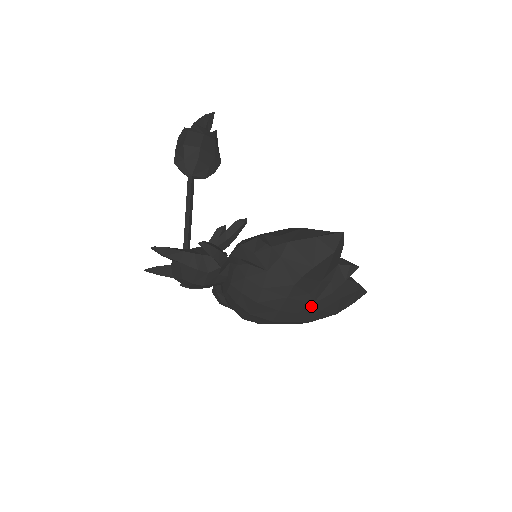
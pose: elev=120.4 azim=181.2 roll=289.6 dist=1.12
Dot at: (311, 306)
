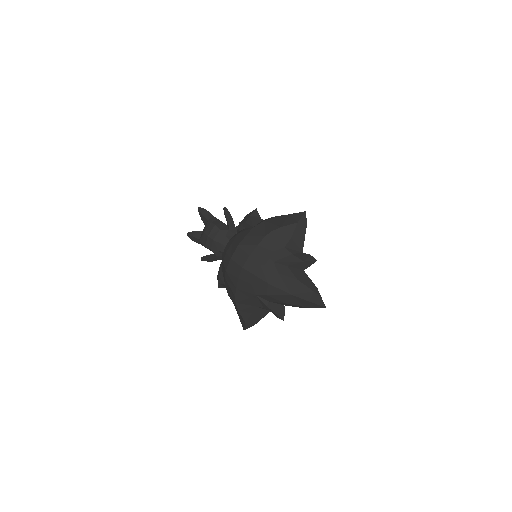
Dot at: (272, 264)
